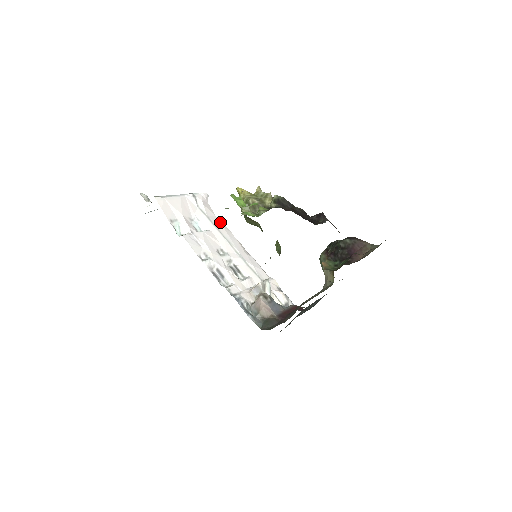
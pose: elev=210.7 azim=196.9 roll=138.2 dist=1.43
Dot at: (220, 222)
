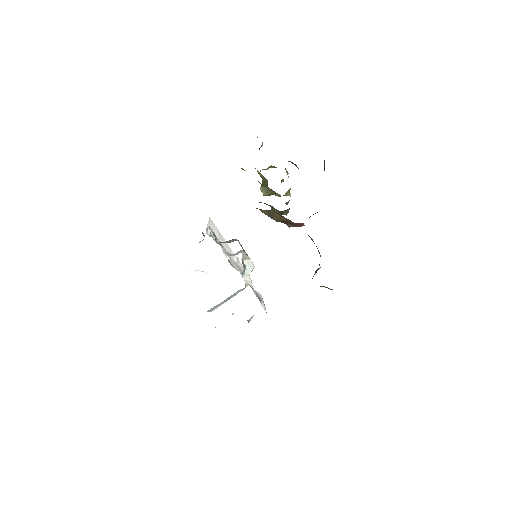
Dot at: occluded
